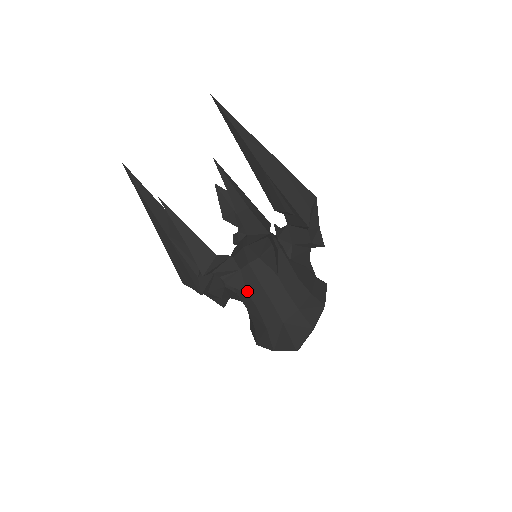
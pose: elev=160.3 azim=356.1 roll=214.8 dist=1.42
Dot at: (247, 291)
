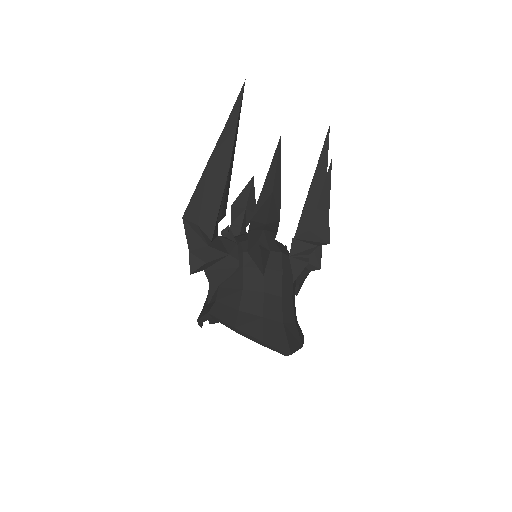
Dot at: (265, 273)
